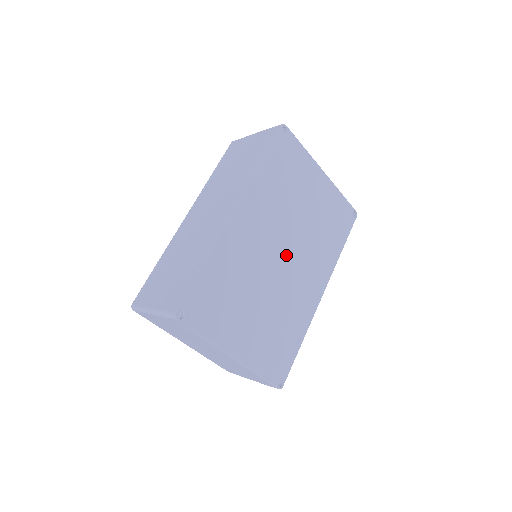
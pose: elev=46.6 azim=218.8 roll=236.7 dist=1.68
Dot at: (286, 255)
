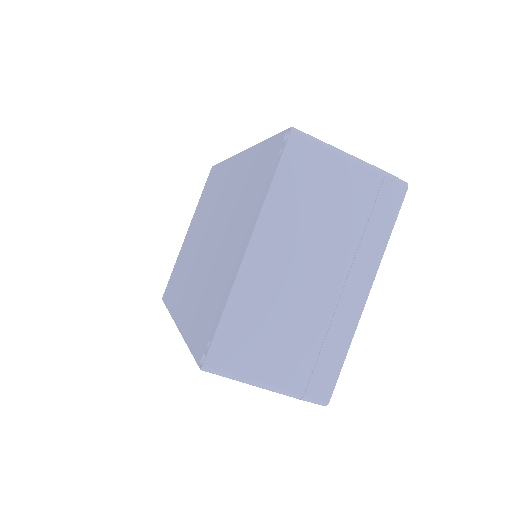
Dot at: occluded
